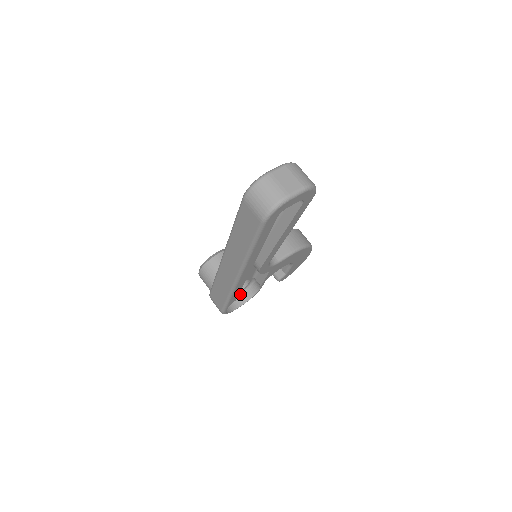
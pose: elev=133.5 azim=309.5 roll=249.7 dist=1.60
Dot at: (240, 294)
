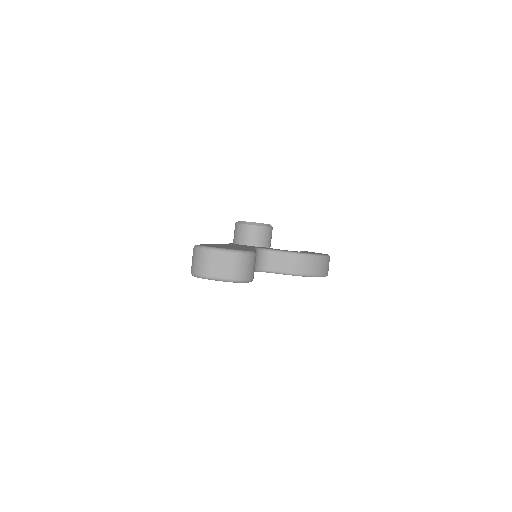
Dot at: occluded
